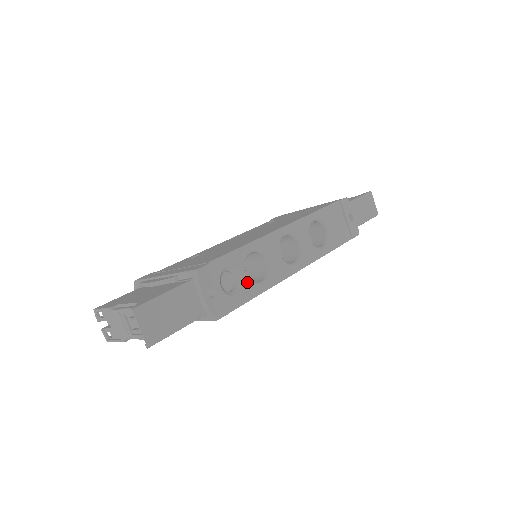
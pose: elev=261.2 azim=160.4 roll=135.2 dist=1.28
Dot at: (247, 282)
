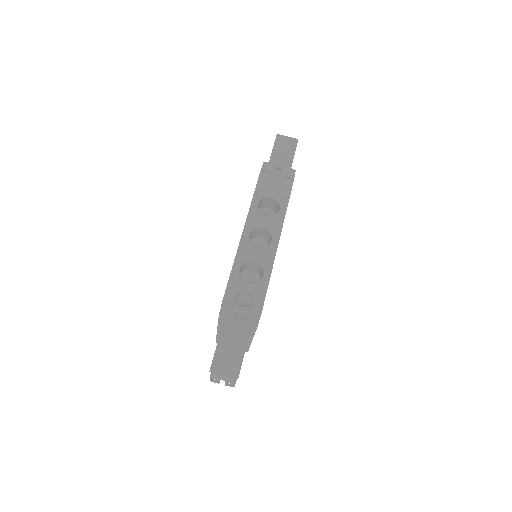
Dot at: (254, 286)
